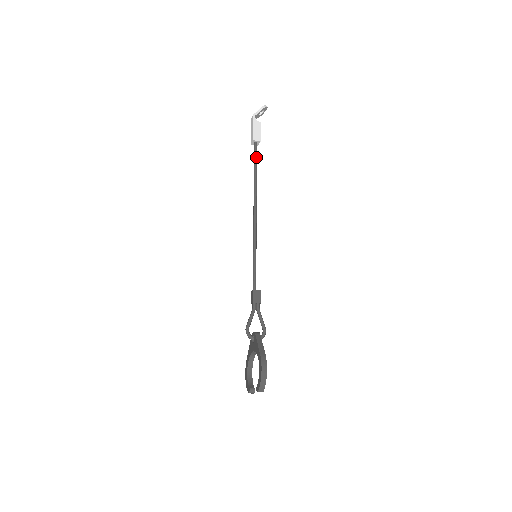
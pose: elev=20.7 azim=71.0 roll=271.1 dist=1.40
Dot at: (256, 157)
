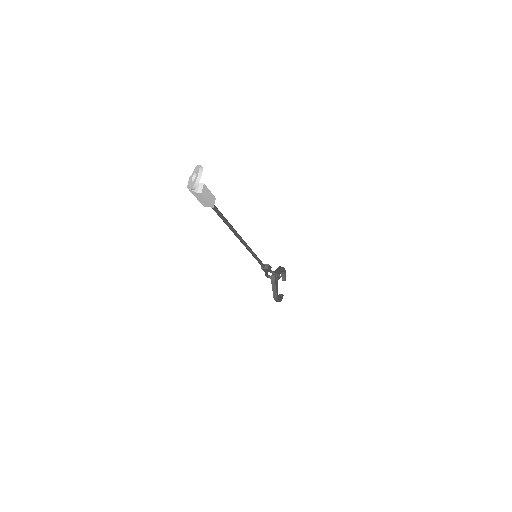
Dot at: (218, 214)
